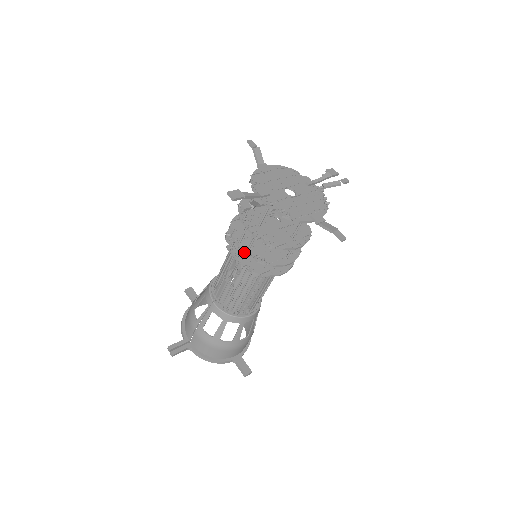
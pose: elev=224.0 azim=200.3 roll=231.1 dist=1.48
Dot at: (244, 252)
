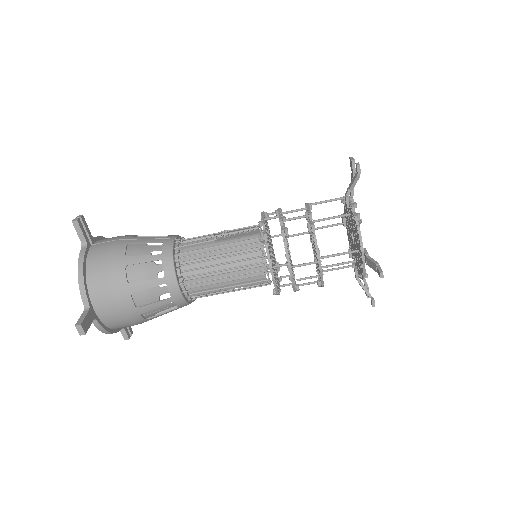
Dot at: (281, 217)
